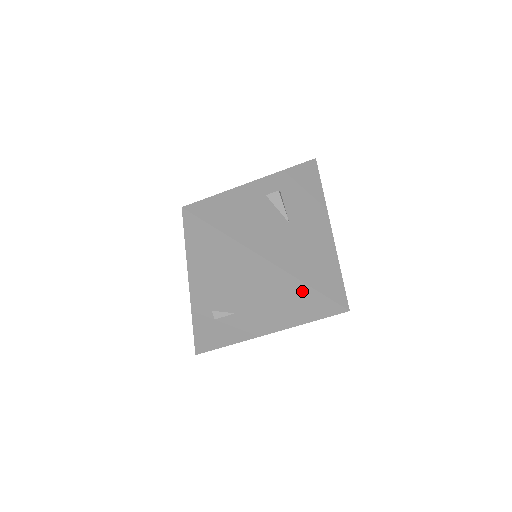
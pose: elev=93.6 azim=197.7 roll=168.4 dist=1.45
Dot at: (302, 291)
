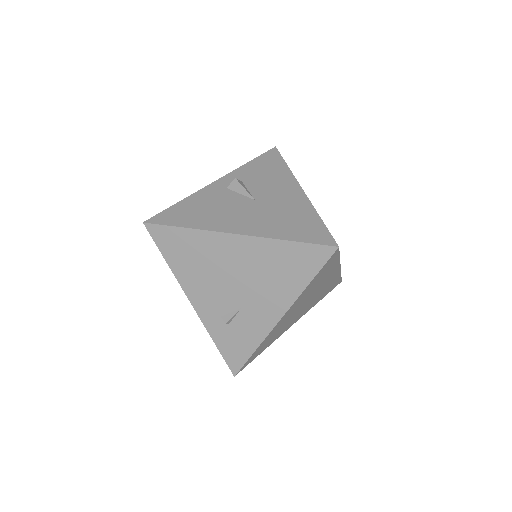
Dot at: (283, 250)
